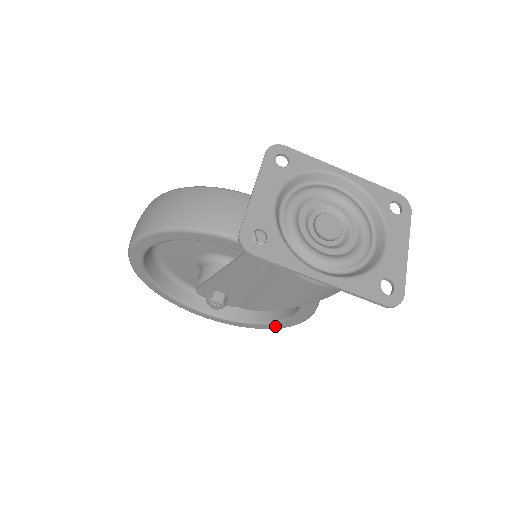
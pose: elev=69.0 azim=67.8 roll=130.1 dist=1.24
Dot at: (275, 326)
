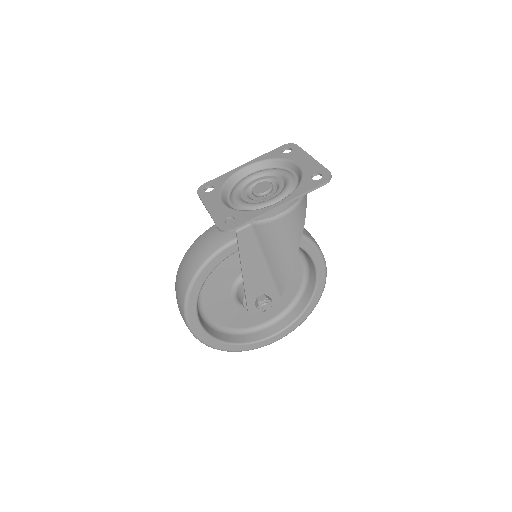
Dot at: (319, 292)
